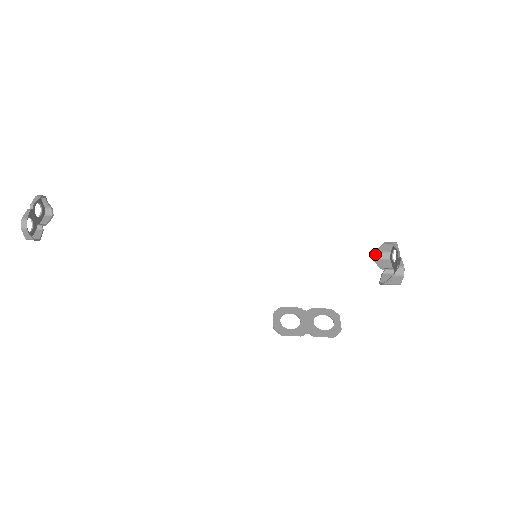
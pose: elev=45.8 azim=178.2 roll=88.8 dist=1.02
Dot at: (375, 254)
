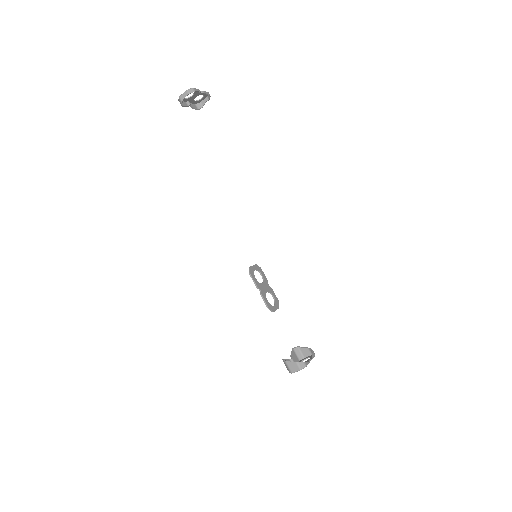
Dot at: (297, 348)
